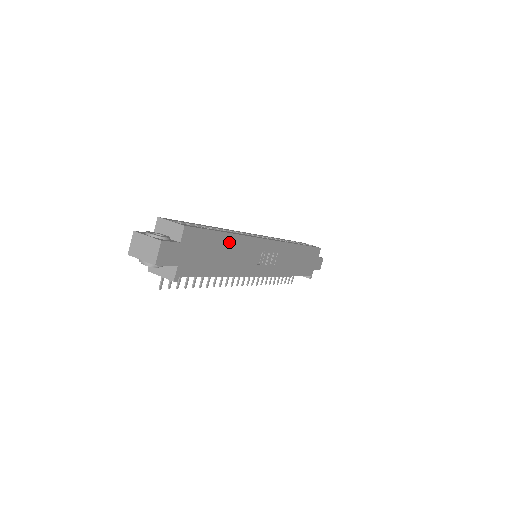
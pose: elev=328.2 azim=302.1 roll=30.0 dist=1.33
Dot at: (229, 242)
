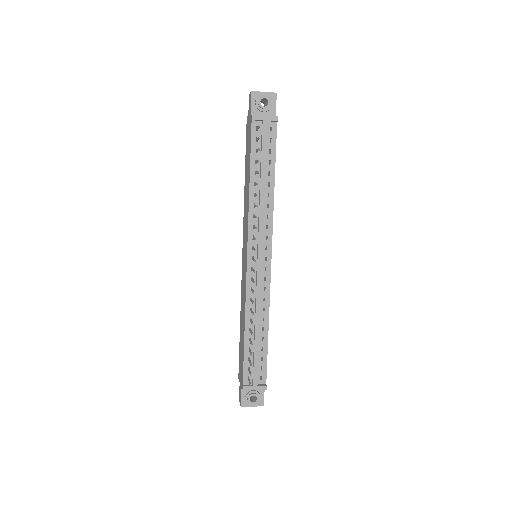
Dot at: occluded
